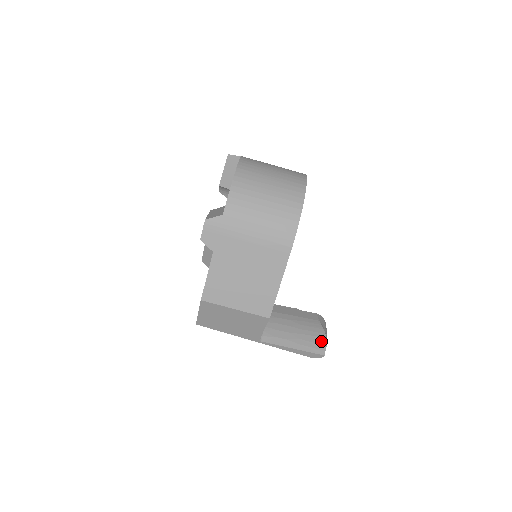
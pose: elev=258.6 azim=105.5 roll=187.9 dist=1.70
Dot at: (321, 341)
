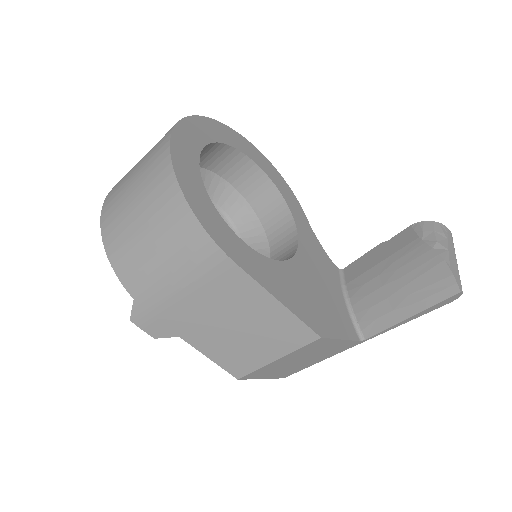
Dot at: (439, 273)
